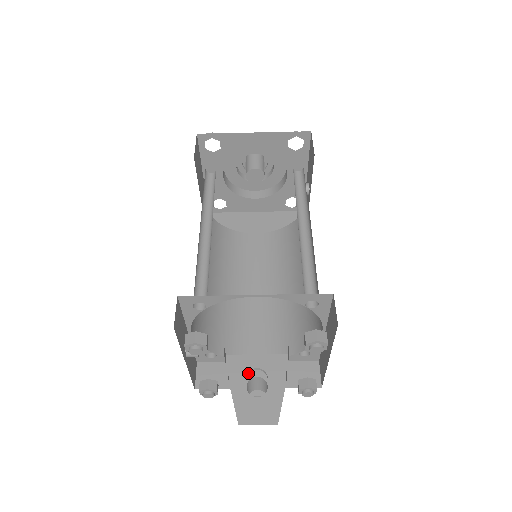
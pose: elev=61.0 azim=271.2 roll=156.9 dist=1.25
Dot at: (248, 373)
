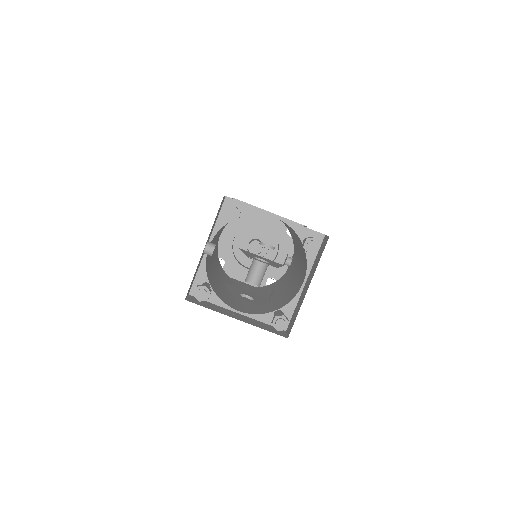
Dot at: (255, 256)
